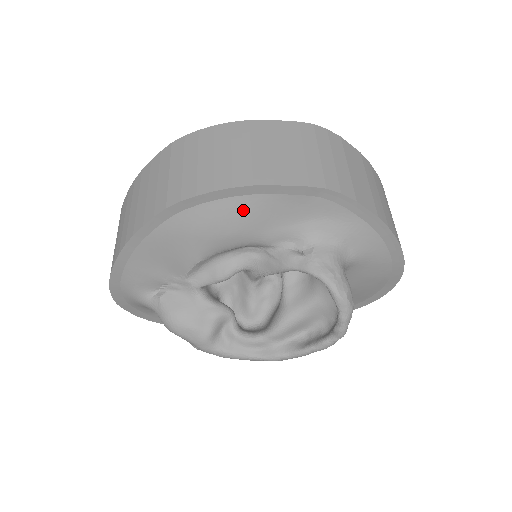
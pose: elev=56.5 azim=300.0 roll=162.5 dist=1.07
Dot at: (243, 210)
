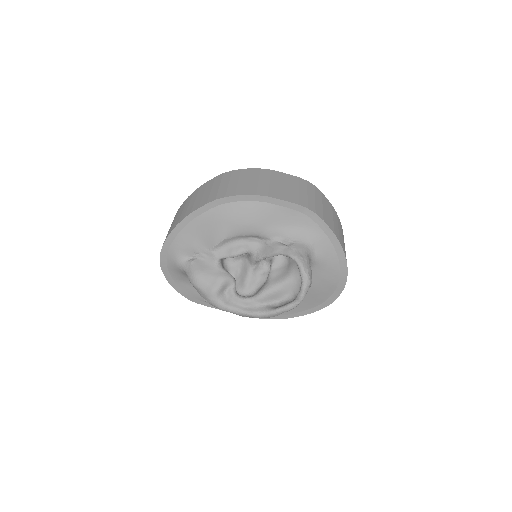
Dot at: (259, 211)
